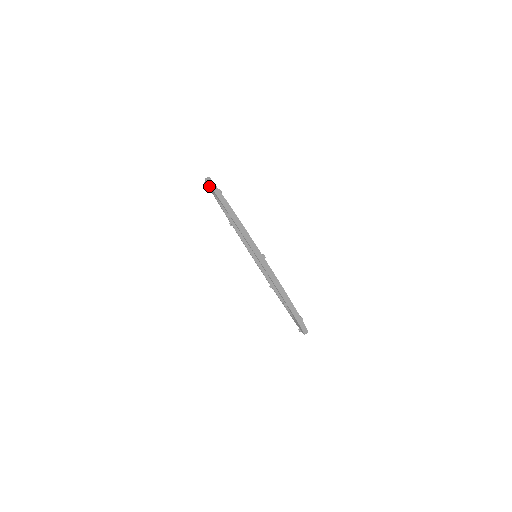
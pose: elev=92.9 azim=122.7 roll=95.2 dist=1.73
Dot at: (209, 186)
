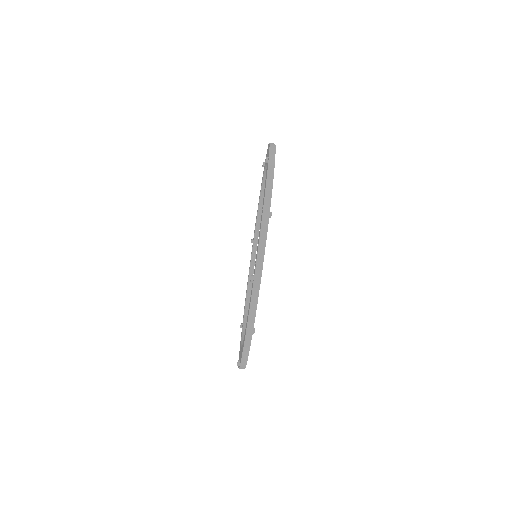
Dot at: (265, 185)
